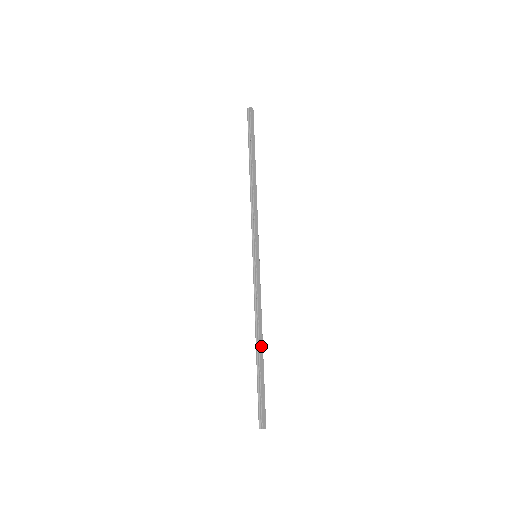
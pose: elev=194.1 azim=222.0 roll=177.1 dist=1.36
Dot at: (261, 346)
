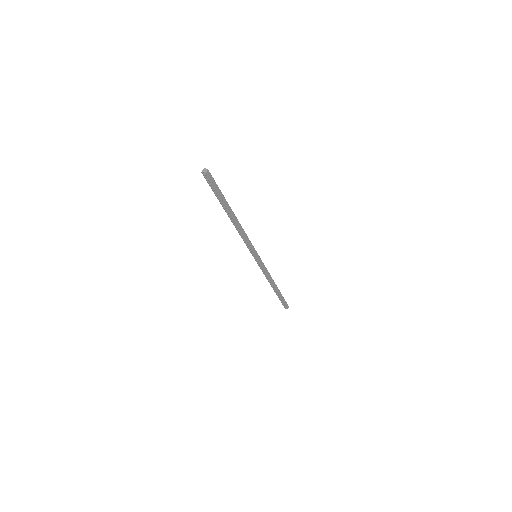
Dot at: (276, 287)
